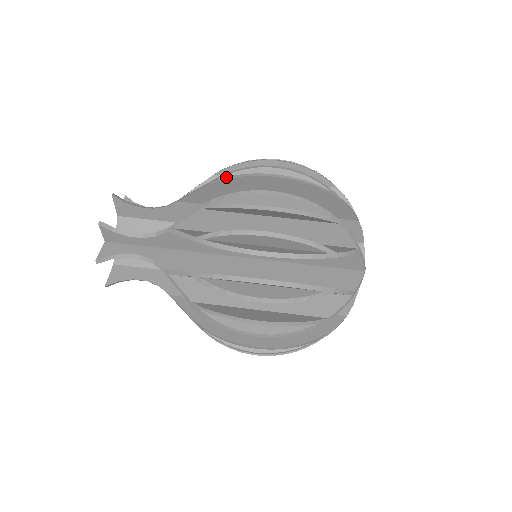
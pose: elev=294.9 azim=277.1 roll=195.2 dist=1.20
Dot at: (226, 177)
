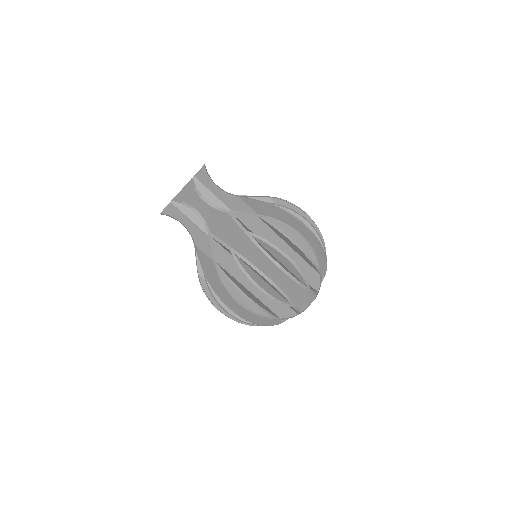
Dot at: (221, 277)
